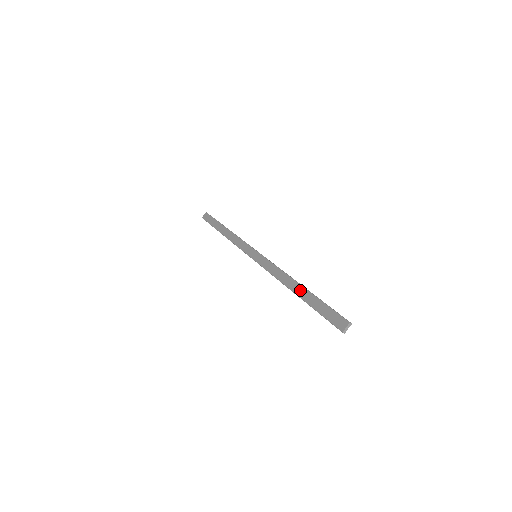
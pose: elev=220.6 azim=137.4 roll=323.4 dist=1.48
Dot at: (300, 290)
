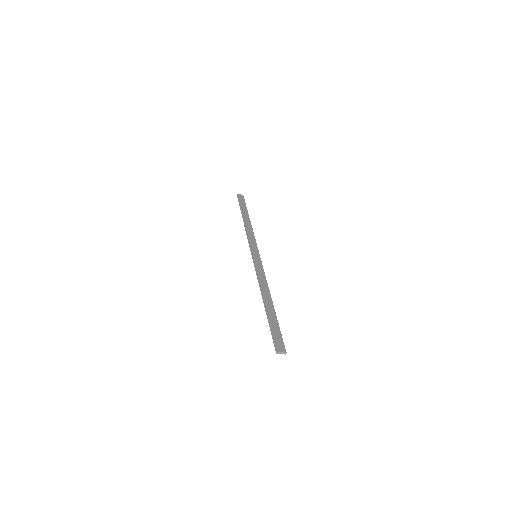
Dot at: (270, 304)
